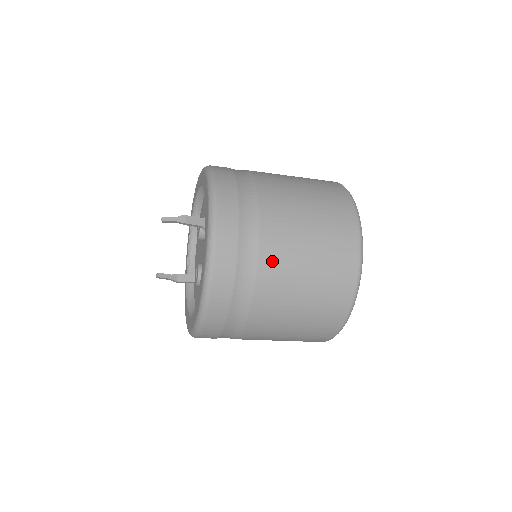
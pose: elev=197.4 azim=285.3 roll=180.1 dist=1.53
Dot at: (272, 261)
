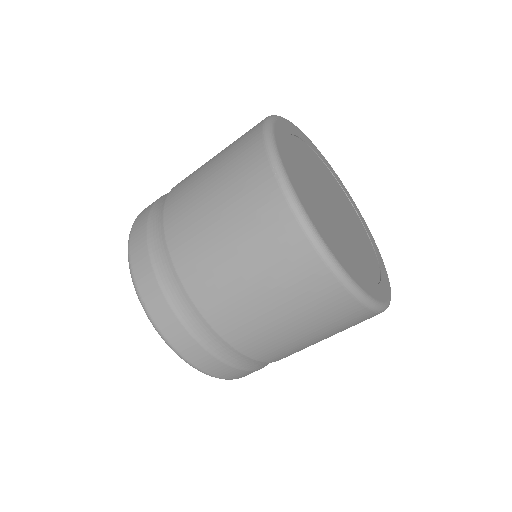
Dot at: occluded
